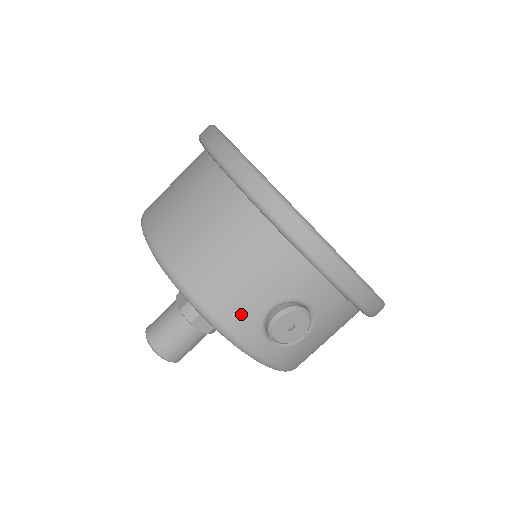
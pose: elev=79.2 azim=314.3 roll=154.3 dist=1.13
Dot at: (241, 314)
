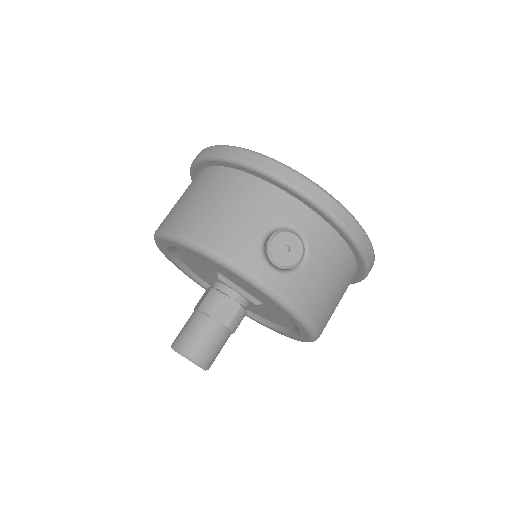
Dot at: (240, 243)
